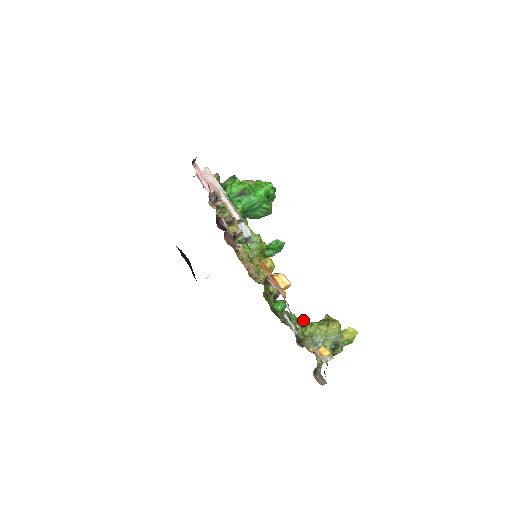
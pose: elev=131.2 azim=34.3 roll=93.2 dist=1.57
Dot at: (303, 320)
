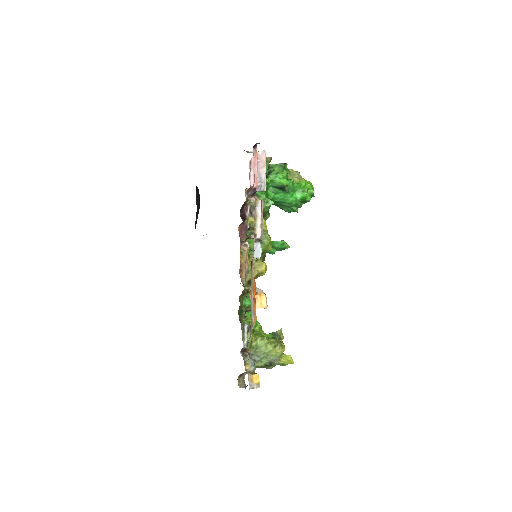
Dot at: (260, 325)
